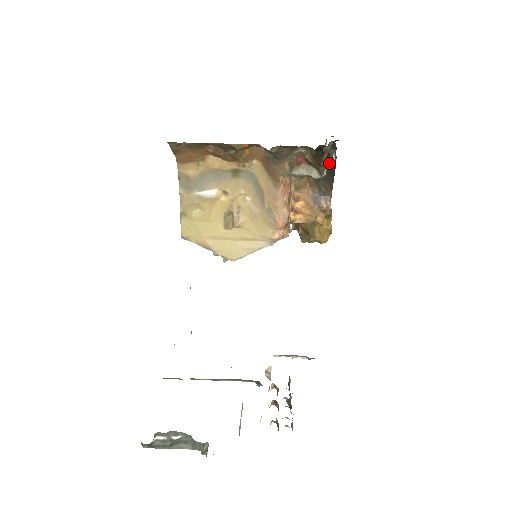
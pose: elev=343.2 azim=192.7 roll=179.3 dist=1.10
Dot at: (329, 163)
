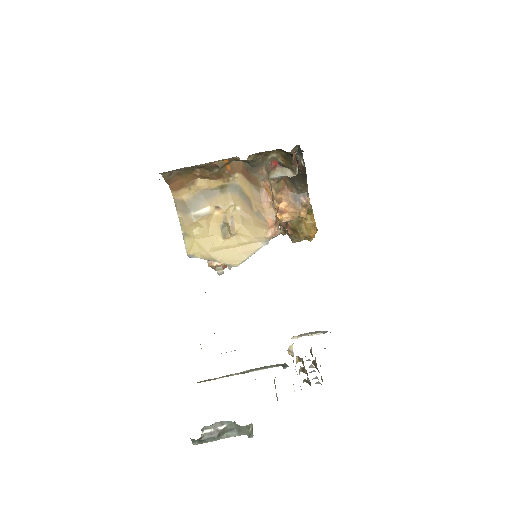
Dot at: occluded
